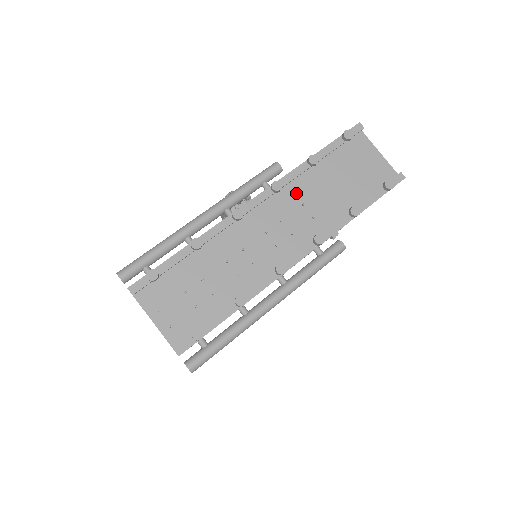
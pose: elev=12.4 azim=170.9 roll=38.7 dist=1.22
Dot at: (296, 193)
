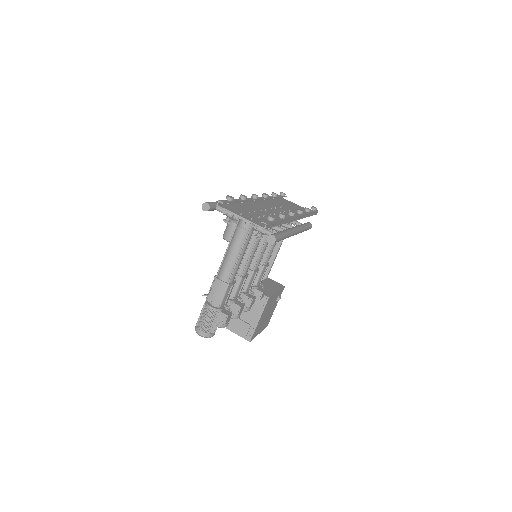
Dot at: (274, 204)
